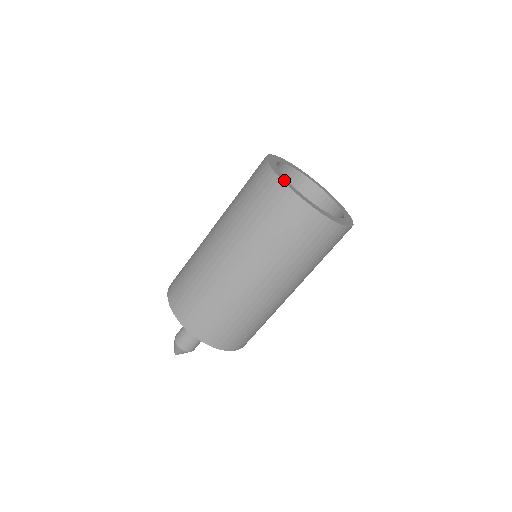
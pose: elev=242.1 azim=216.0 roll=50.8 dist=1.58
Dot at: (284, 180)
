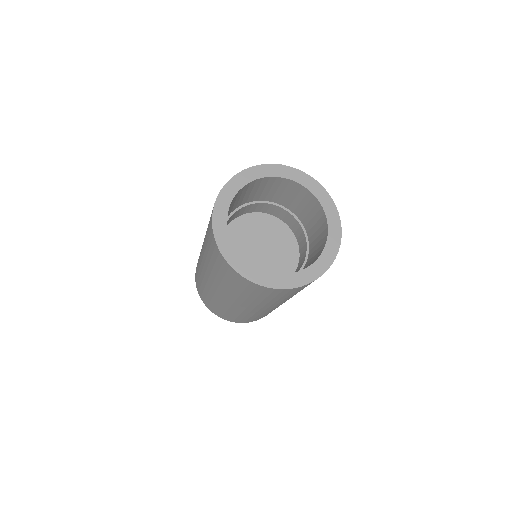
Dot at: (226, 250)
